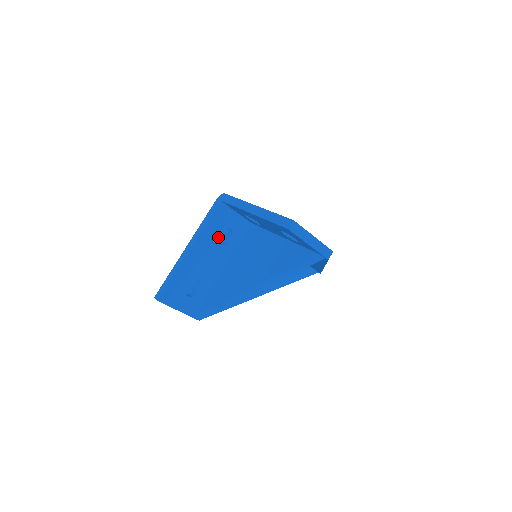
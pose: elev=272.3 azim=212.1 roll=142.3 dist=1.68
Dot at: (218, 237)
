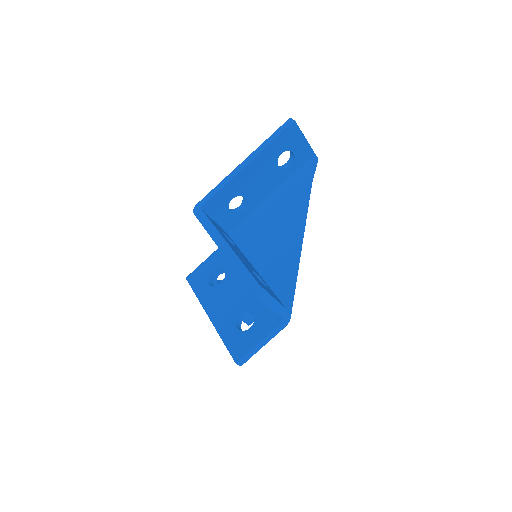
Dot at: (202, 293)
